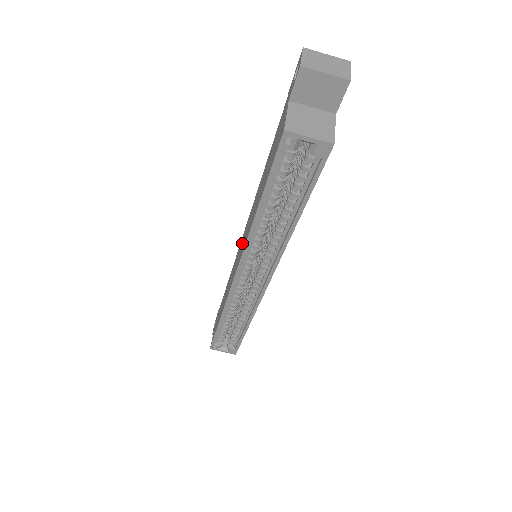
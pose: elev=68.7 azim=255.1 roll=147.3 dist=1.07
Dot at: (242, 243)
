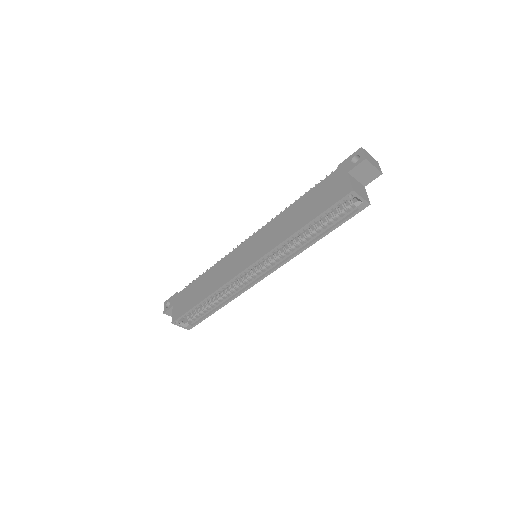
Dot at: (255, 245)
